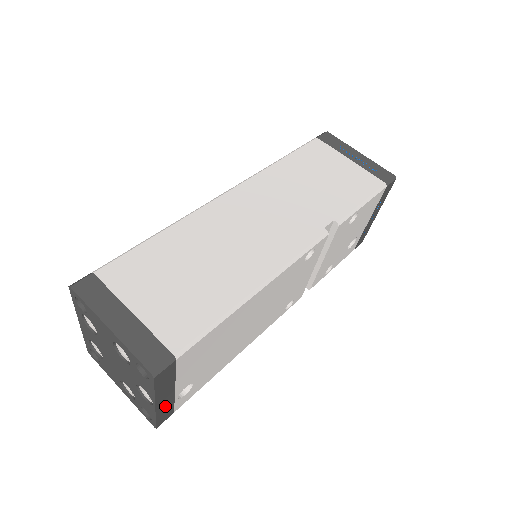
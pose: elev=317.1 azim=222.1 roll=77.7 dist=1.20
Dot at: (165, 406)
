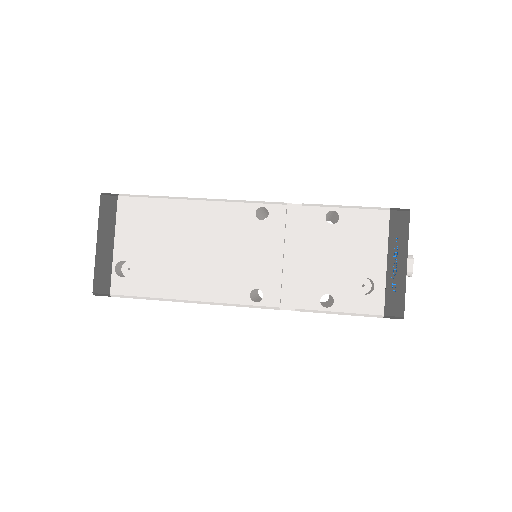
Dot at: (104, 262)
